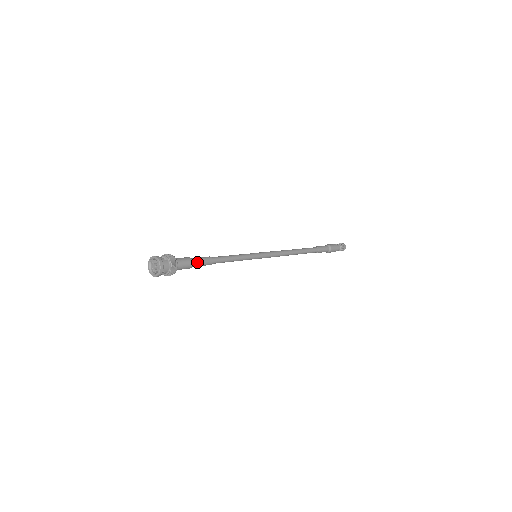
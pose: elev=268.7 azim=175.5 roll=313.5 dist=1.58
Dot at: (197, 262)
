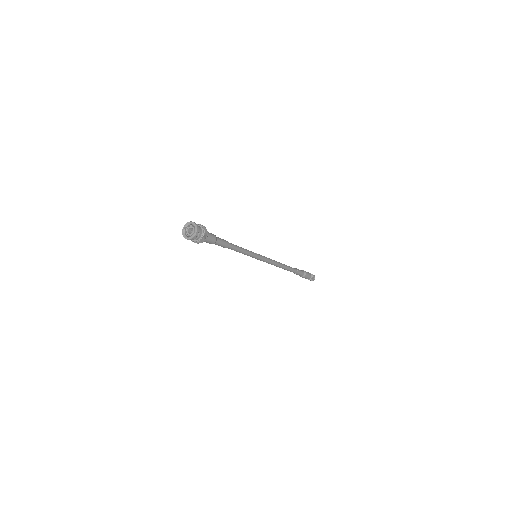
Dot at: (219, 239)
